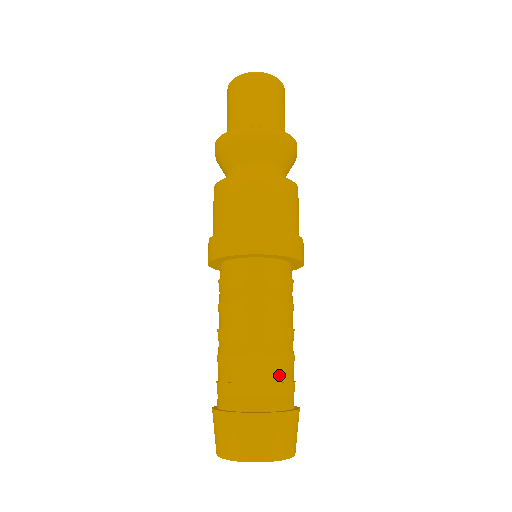
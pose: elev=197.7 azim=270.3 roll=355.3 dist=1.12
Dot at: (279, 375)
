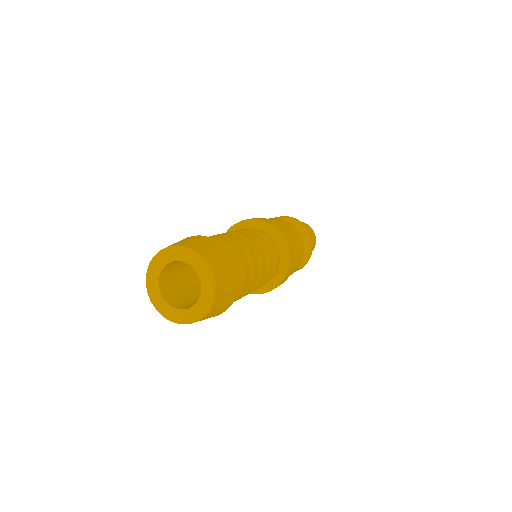
Dot at: (223, 239)
